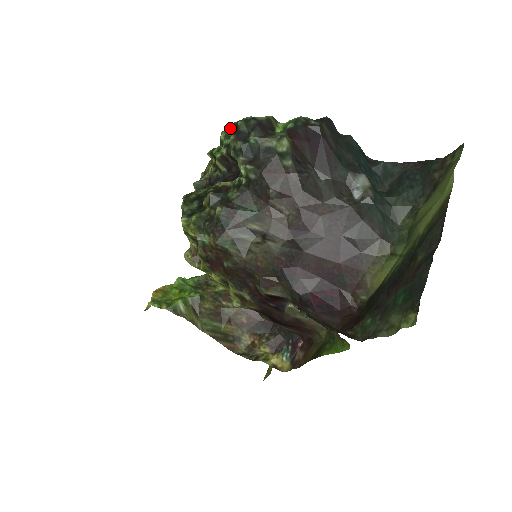
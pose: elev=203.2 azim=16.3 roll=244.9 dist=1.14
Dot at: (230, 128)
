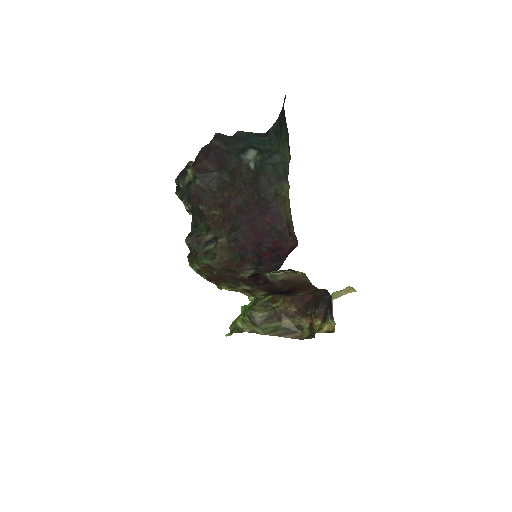
Dot at: occluded
